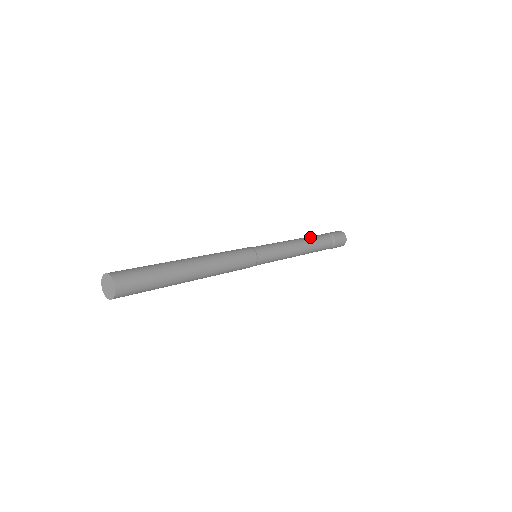
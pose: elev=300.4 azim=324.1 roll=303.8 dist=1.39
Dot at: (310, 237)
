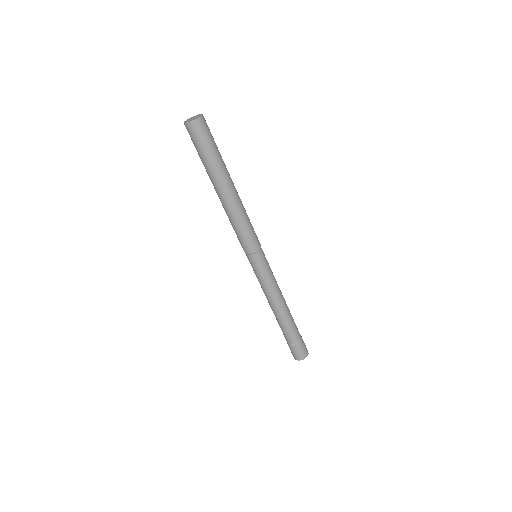
Dot at: occluded
